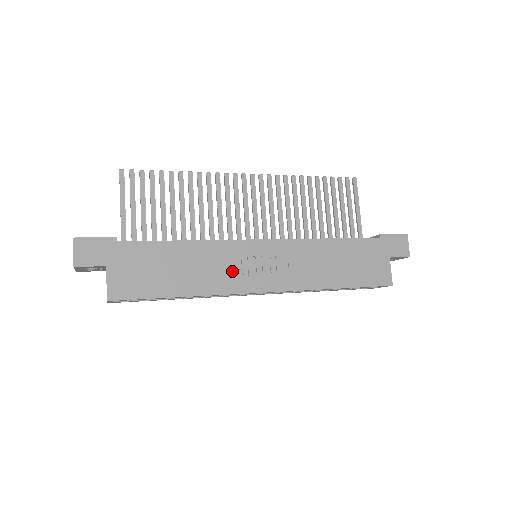
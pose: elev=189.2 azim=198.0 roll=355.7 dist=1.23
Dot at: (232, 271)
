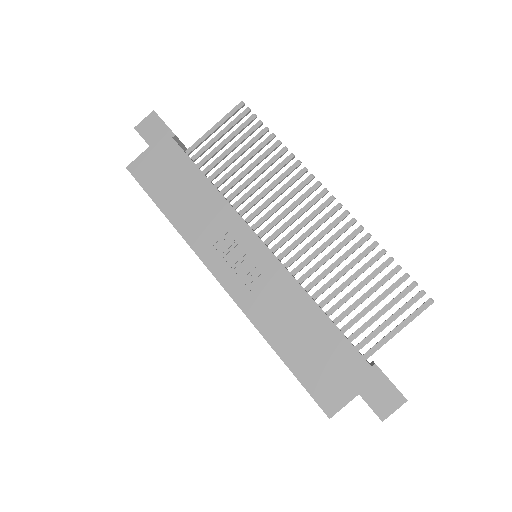
Dot at: (215, 238)
